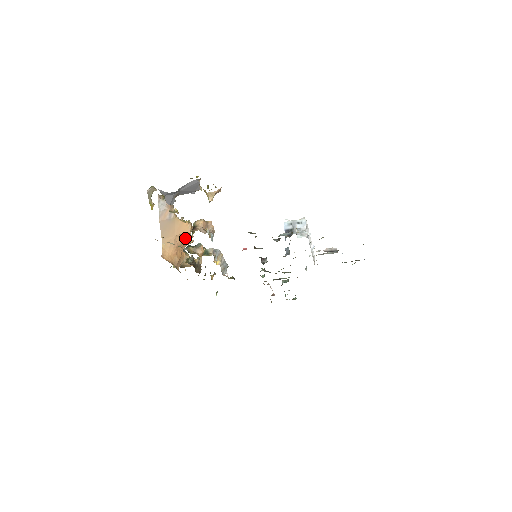
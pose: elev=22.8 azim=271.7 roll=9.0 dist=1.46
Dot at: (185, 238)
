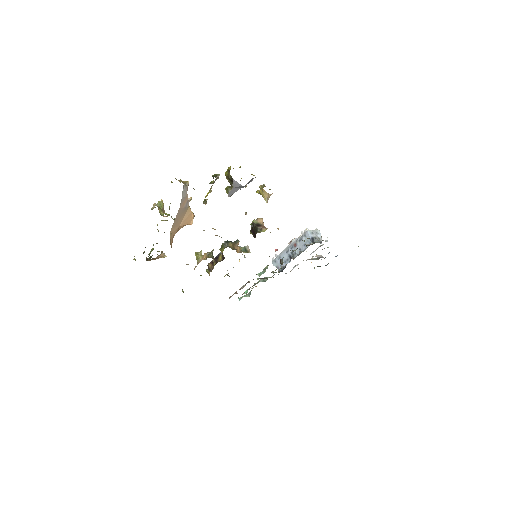
Dot at: occluded
